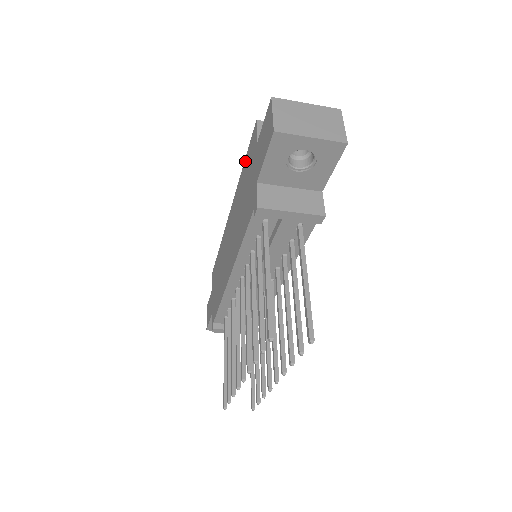
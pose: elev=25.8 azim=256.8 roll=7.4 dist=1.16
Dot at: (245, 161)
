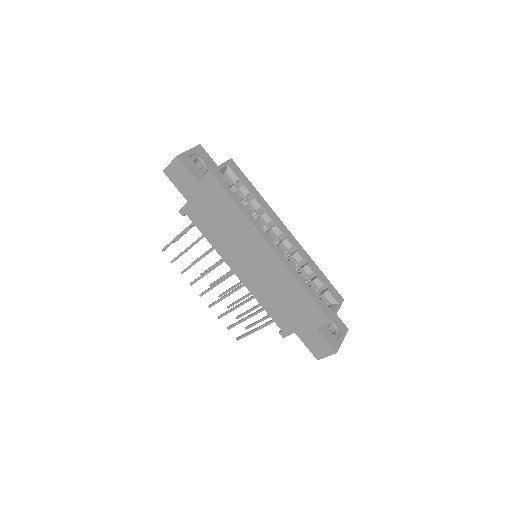
Dot at: (308, 298)
